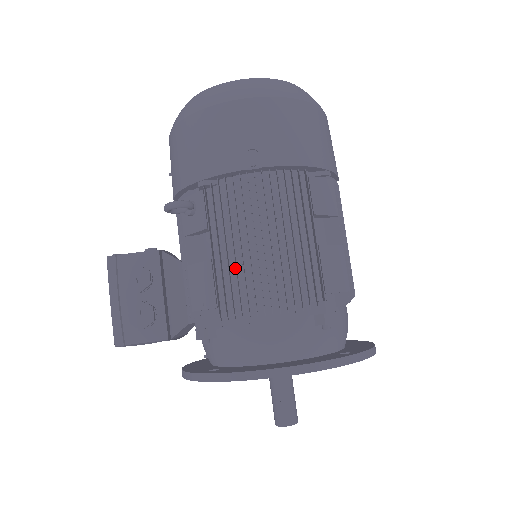
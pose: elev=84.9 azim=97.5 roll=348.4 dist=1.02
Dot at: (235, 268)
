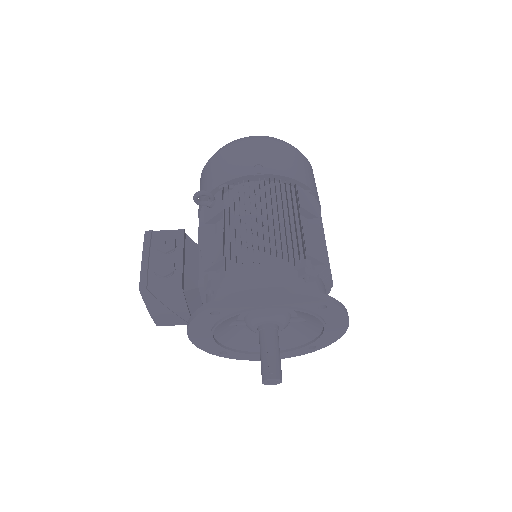
Dot at: (240, 231)
